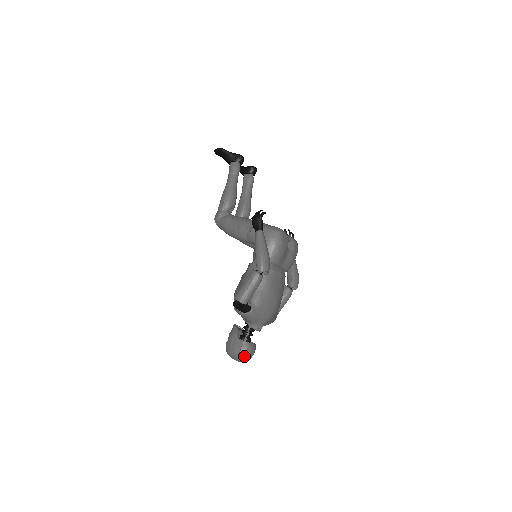
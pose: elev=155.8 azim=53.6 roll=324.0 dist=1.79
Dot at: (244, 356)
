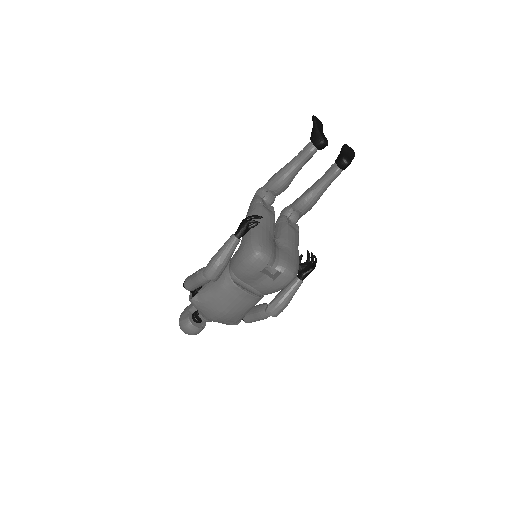
Dot at: (182, 329)
